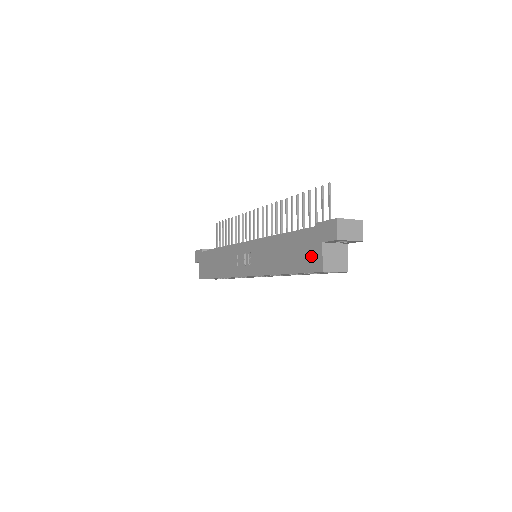
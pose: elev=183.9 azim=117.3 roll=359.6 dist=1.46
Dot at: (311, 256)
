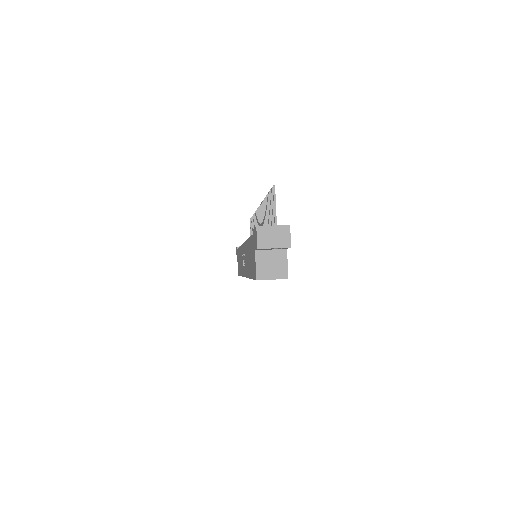
Dot at: (253, 263)
